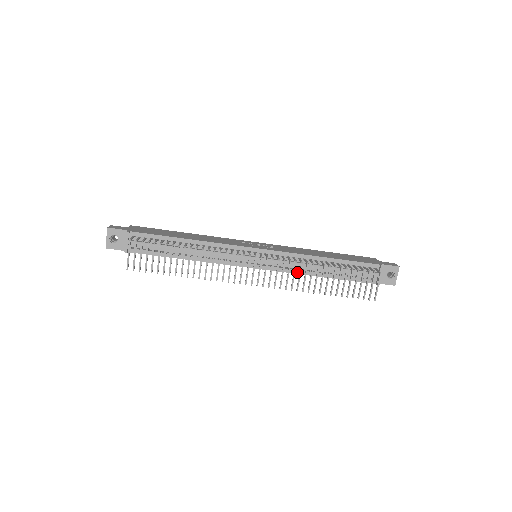
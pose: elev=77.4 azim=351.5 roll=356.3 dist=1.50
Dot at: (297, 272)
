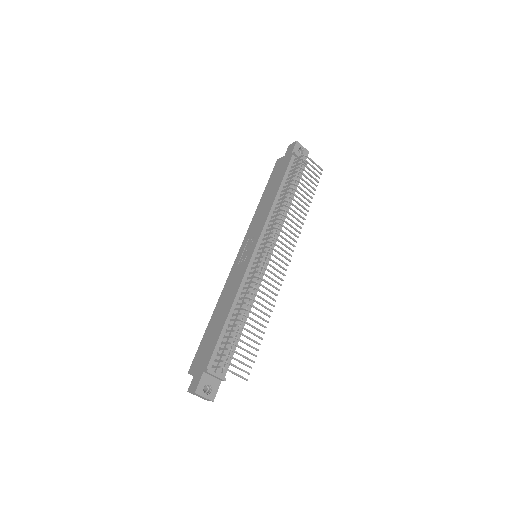
Dot at: occluded
